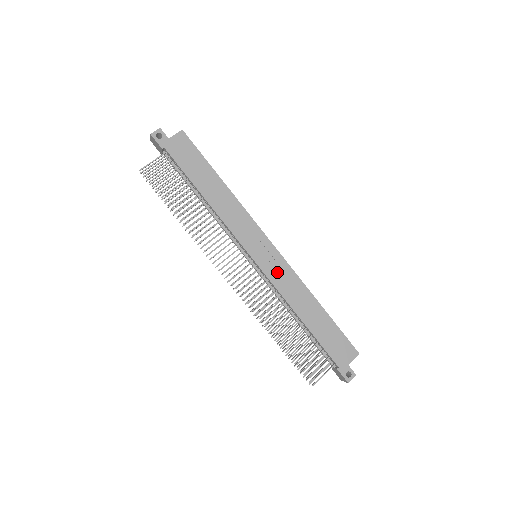
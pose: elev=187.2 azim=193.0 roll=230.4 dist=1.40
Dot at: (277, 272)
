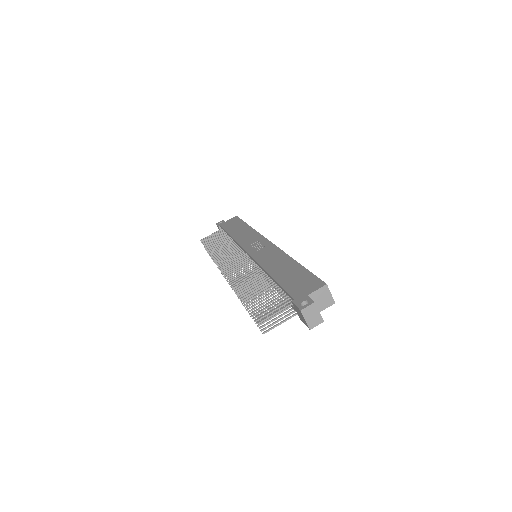
Dot at: (263, 253)
